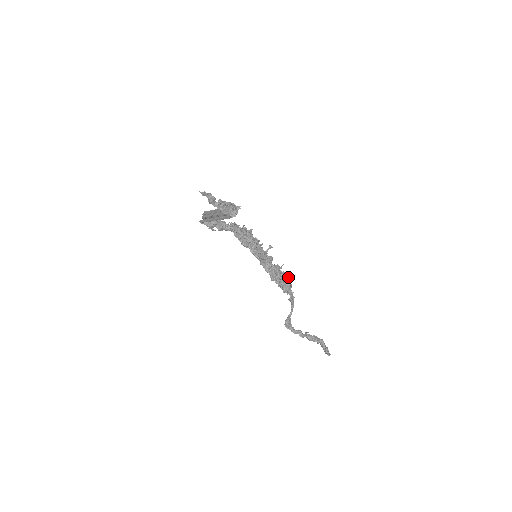
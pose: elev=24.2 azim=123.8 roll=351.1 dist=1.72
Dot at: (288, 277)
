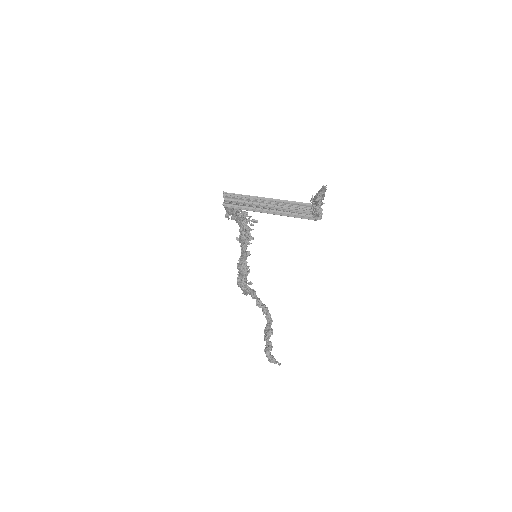
Dot at: (246, 278)
